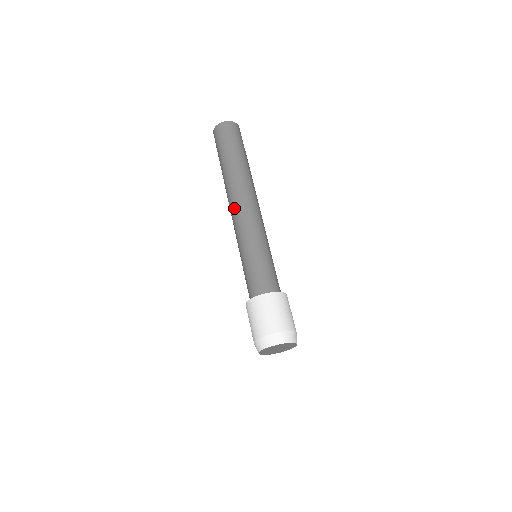
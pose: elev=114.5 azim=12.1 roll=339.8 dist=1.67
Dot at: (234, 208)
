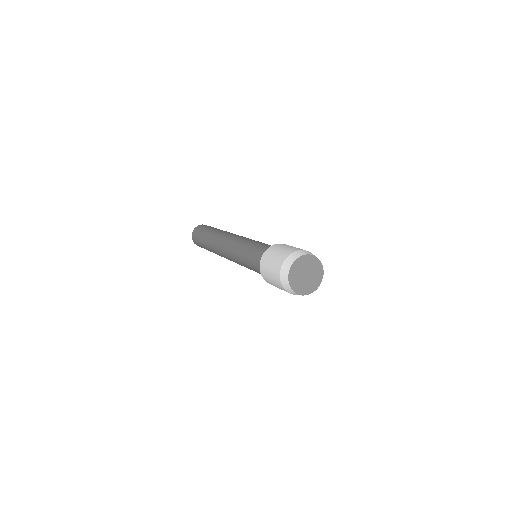
Dot at: (229, 236)
